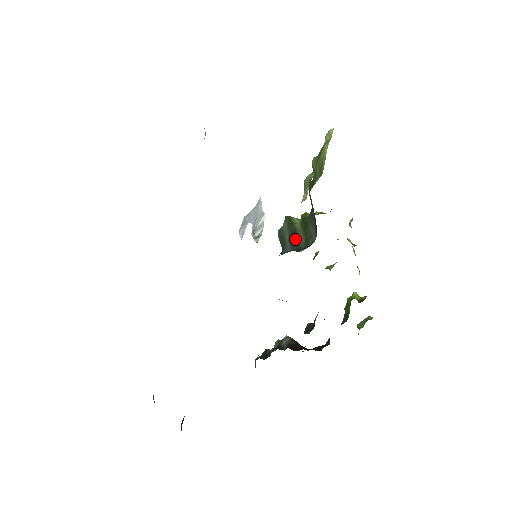
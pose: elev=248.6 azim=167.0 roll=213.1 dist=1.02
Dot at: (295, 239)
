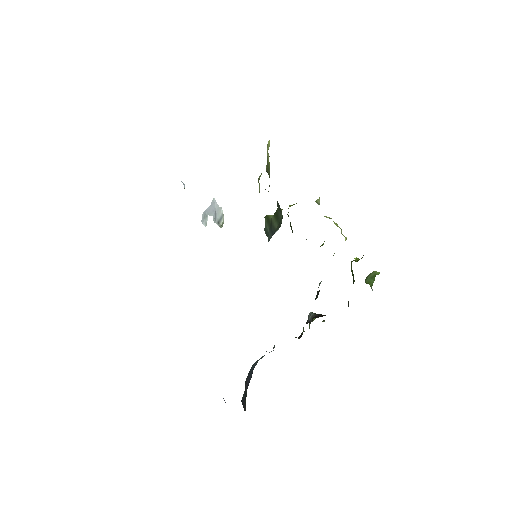
Dot at: (272, 227)
